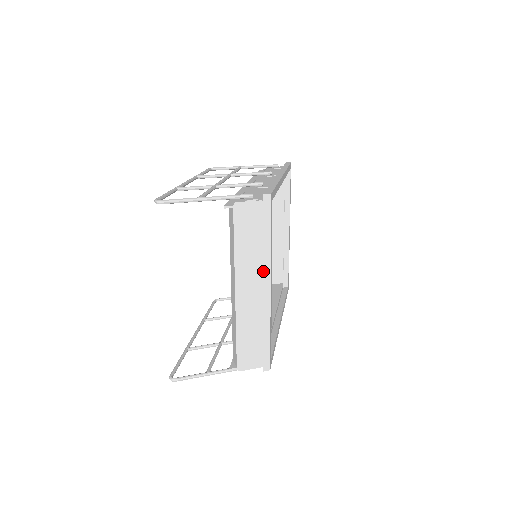
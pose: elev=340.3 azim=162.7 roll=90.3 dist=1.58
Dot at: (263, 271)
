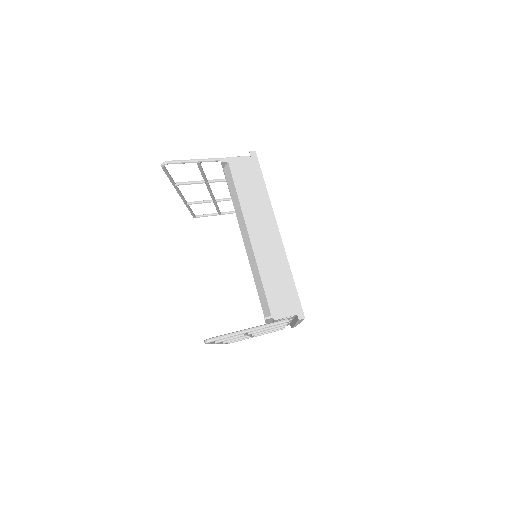
Dot at: (268, 215)
